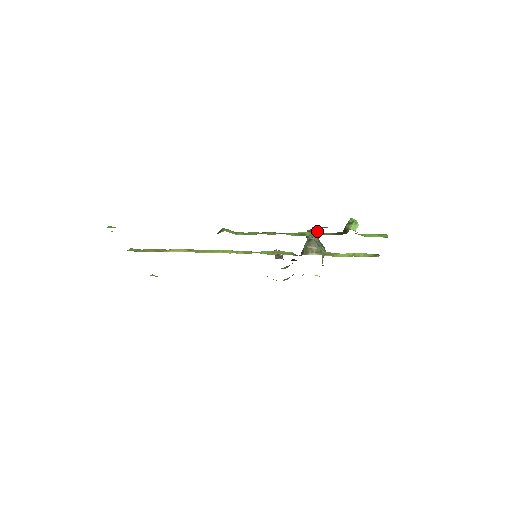
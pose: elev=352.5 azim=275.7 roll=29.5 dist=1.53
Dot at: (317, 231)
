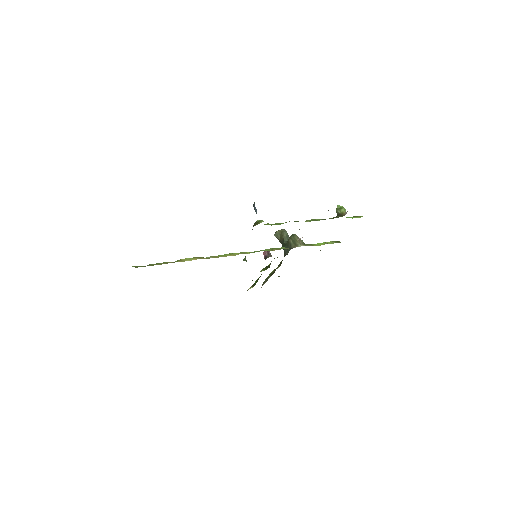
Dot at: occluded
